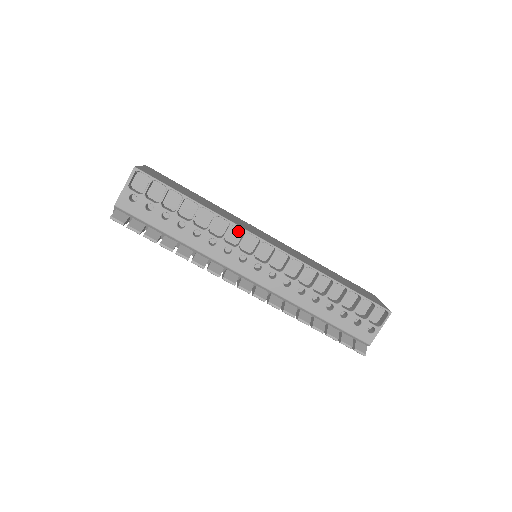
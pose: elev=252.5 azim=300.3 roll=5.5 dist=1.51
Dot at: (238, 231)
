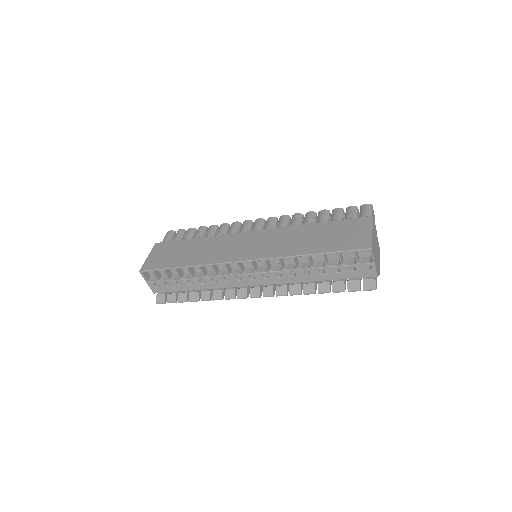
Dot at: occluded
